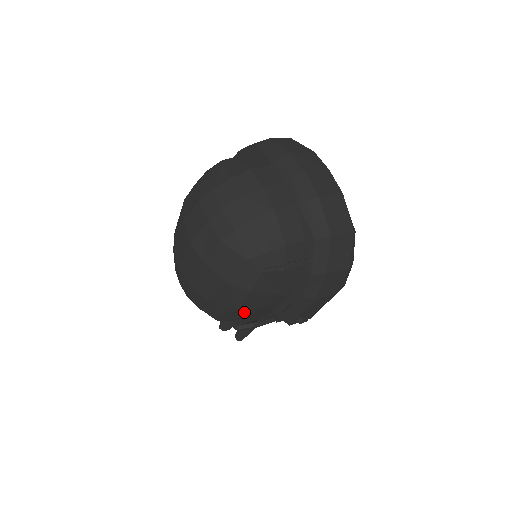
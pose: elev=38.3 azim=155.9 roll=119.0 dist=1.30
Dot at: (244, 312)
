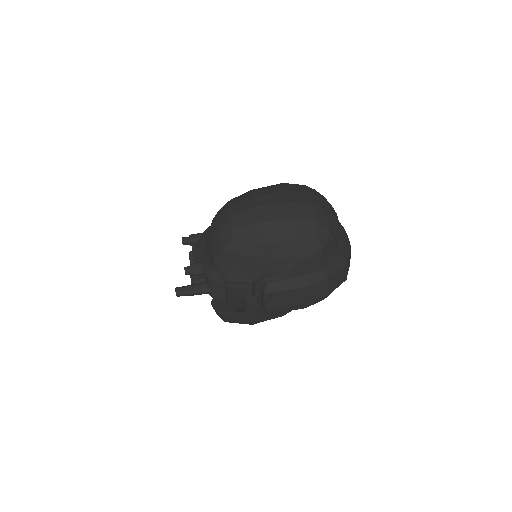
Dot at: (261, 253)
